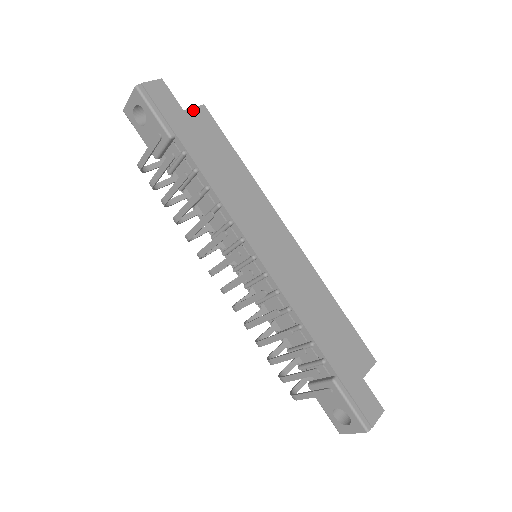
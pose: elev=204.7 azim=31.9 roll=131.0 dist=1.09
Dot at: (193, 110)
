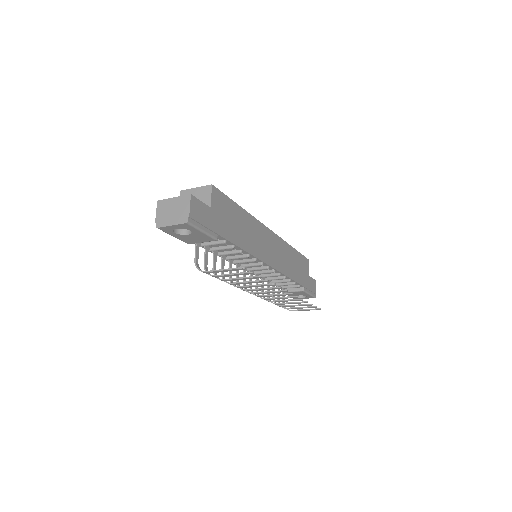
Dot at: (212, 199)
